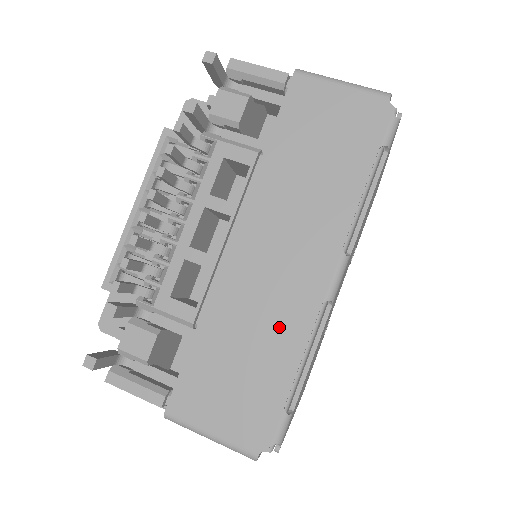
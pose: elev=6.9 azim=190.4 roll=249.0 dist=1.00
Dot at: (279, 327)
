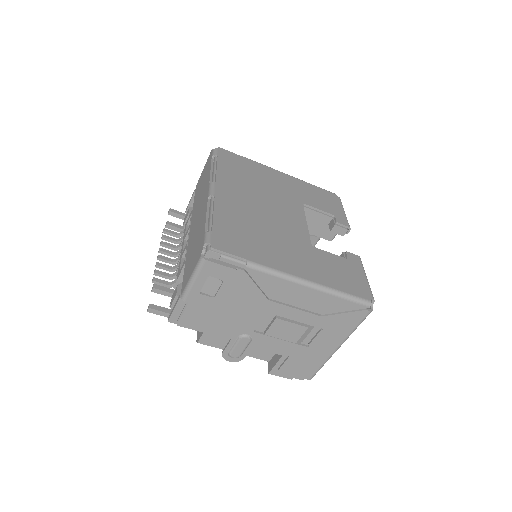
Dot at: (201, 223)
